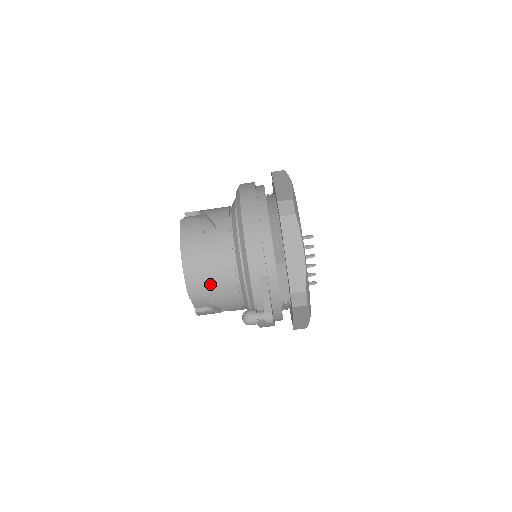
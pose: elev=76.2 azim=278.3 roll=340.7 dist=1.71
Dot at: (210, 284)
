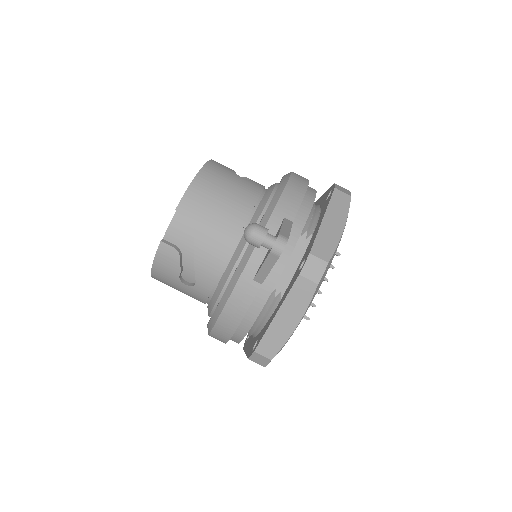
Dot at: (212, 209)
